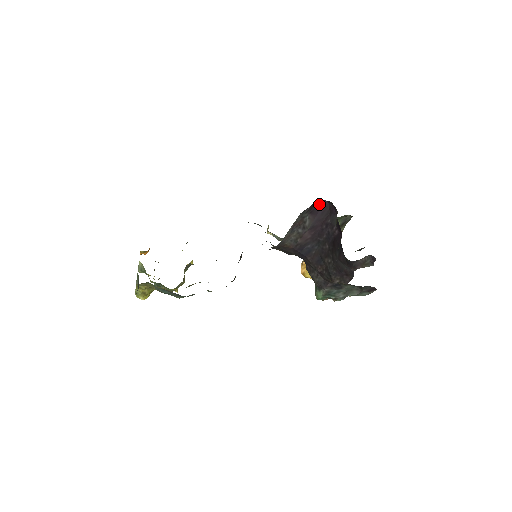
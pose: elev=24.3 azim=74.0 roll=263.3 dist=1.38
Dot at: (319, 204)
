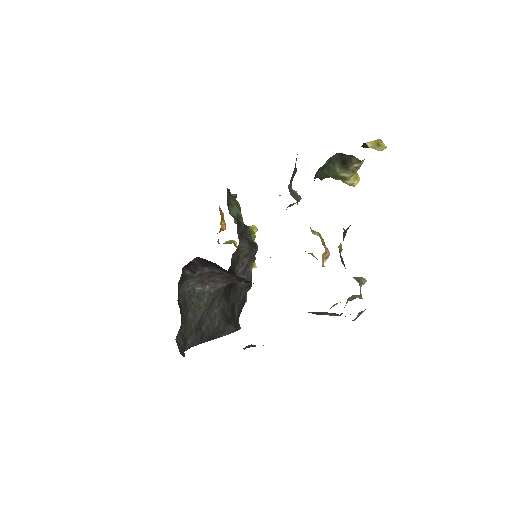
Dot at: (197, 260)
